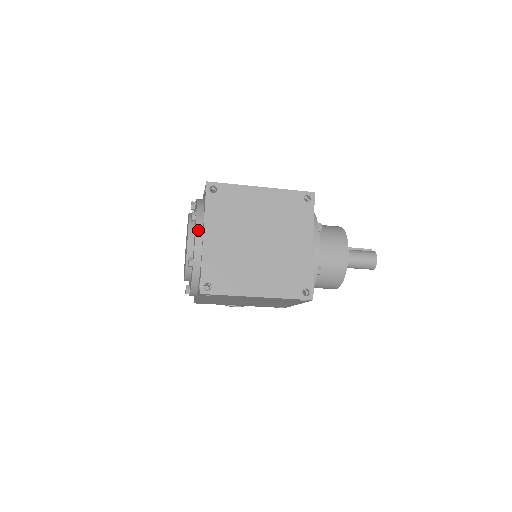
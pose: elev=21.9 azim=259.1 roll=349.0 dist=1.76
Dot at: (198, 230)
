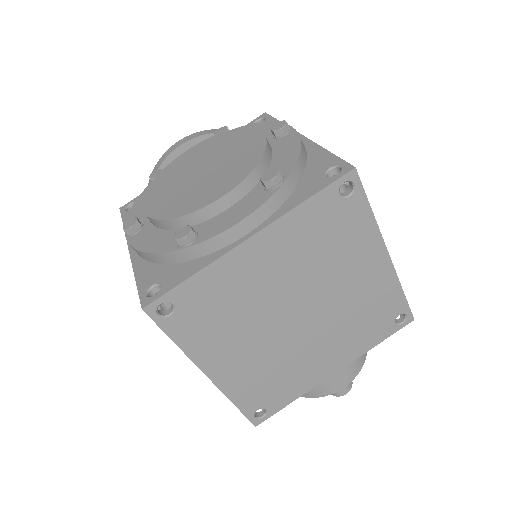
Dot at: (254, 217)
